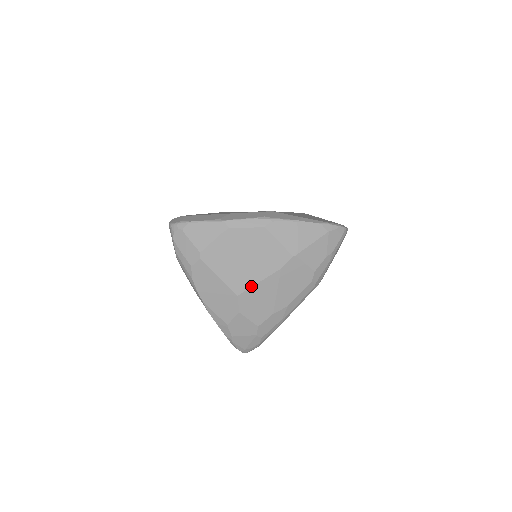
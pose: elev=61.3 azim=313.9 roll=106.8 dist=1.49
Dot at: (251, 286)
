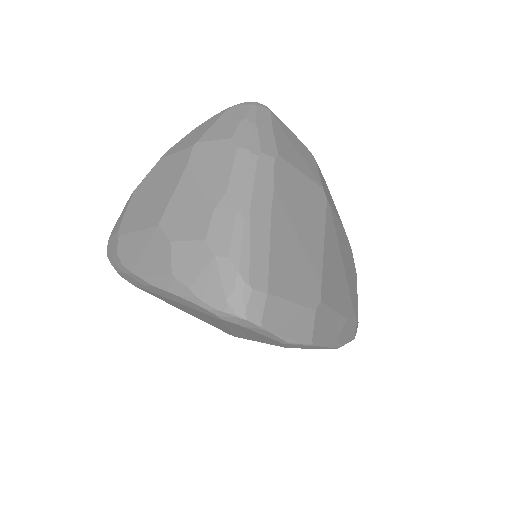
Dot at: (167, 205)
